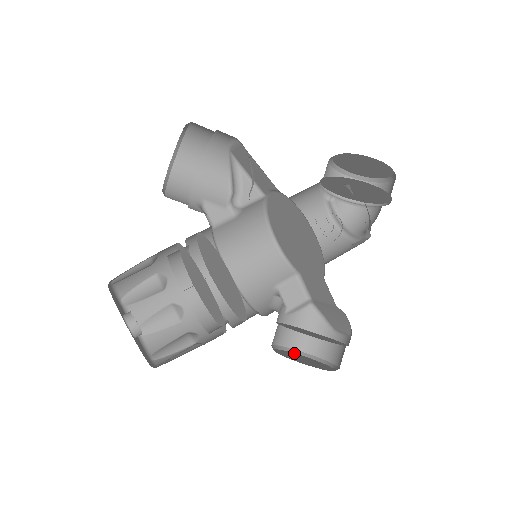
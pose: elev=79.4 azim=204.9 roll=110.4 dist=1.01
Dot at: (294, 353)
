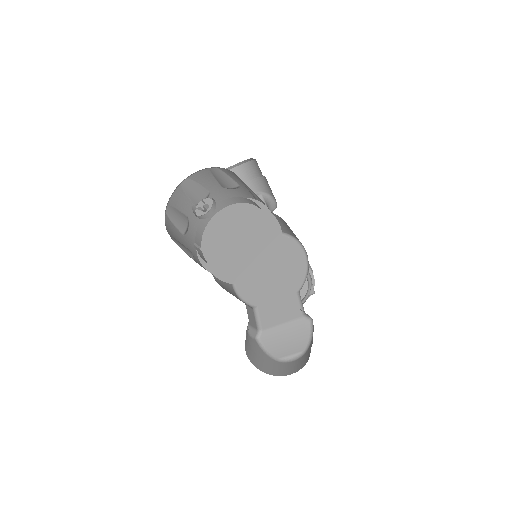
Dot at: occluded
